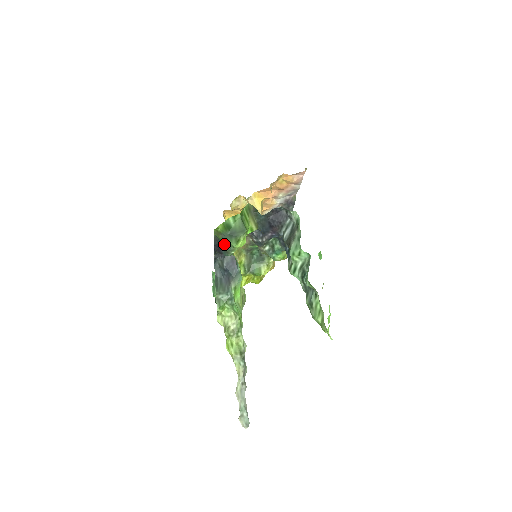
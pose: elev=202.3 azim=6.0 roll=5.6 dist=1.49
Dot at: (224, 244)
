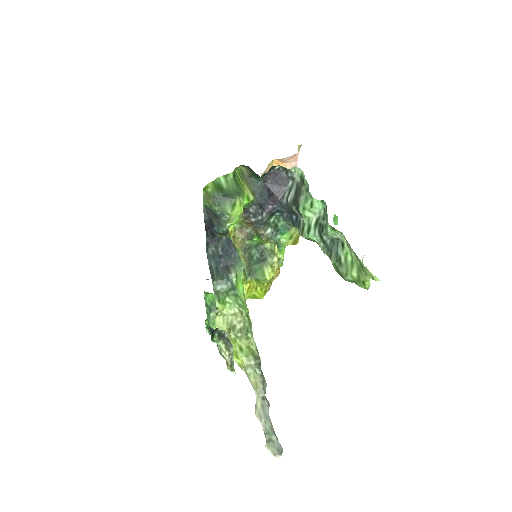
Dot at: (217, 212)
